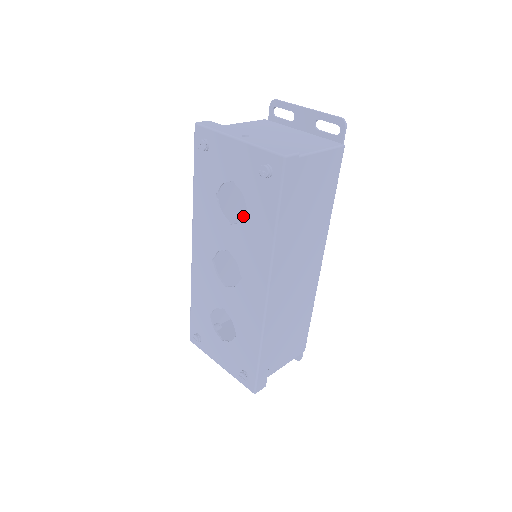
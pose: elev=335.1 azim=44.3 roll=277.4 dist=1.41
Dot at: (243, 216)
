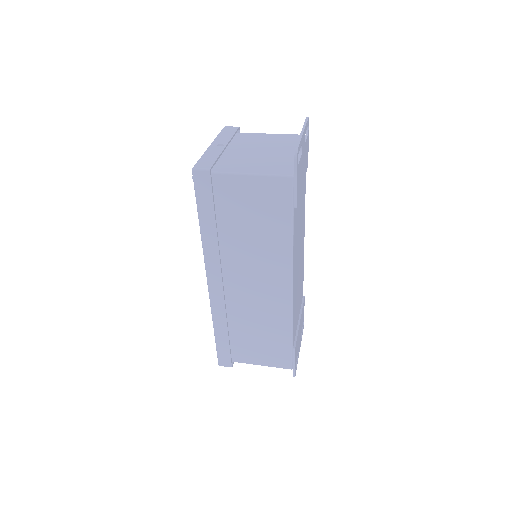
Dot at: occluded
